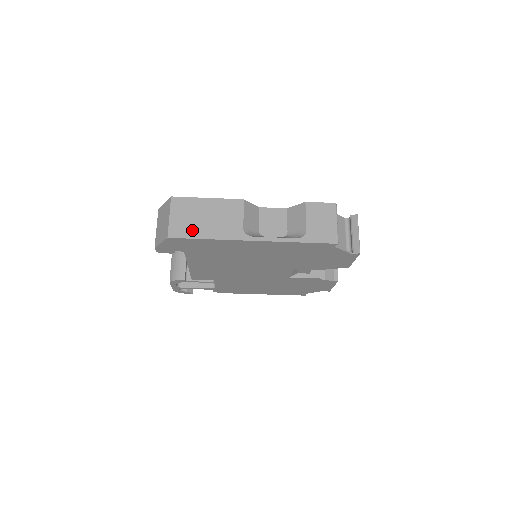
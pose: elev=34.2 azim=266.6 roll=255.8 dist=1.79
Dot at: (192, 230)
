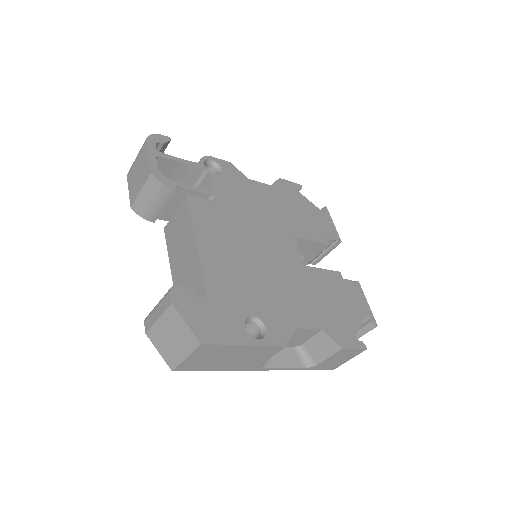
Dot at: (206, 366)
